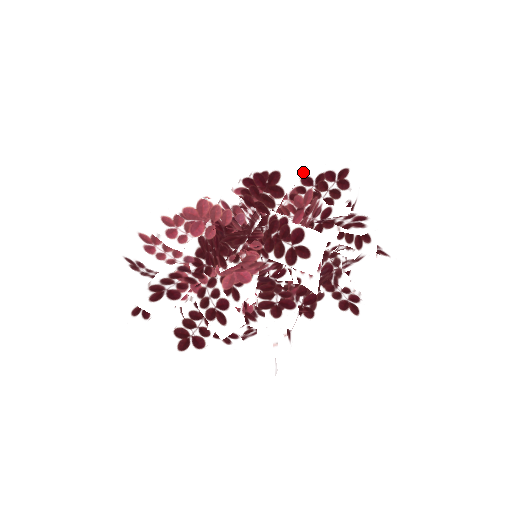
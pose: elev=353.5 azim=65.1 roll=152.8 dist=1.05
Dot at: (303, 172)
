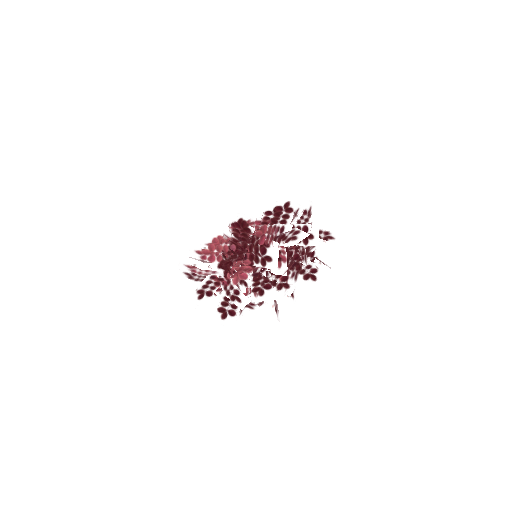
Dot at: (264, 210)
